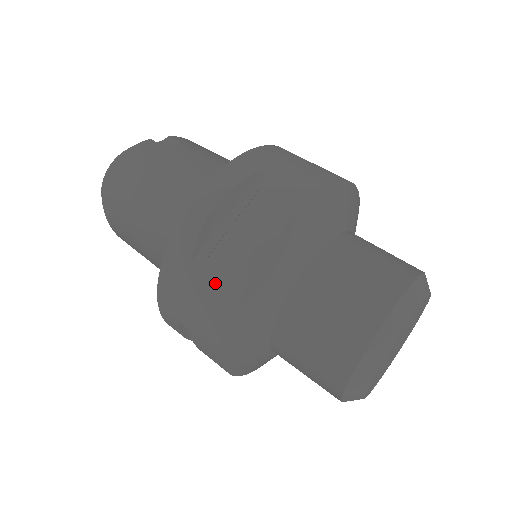
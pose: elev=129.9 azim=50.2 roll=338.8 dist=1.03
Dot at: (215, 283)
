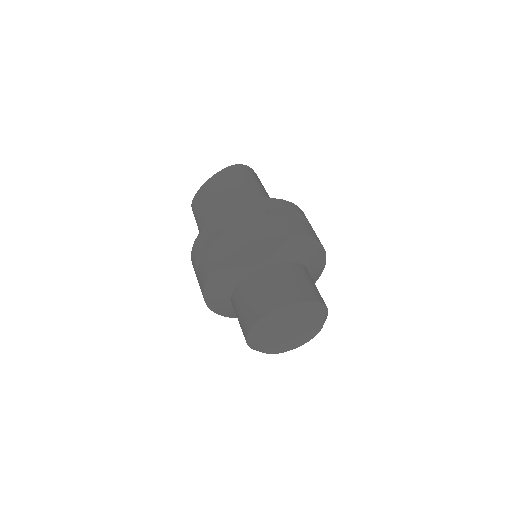
Dot at: (270, 224)
